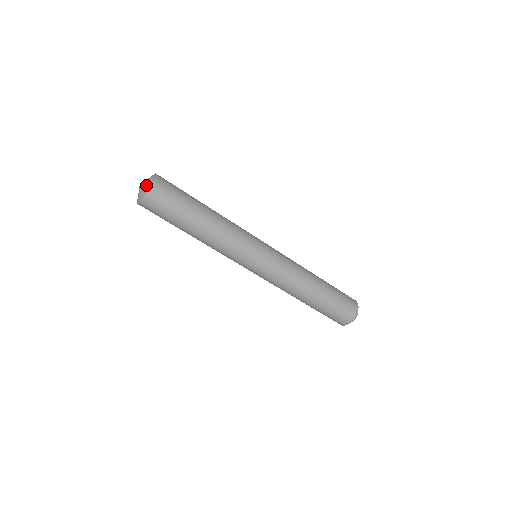
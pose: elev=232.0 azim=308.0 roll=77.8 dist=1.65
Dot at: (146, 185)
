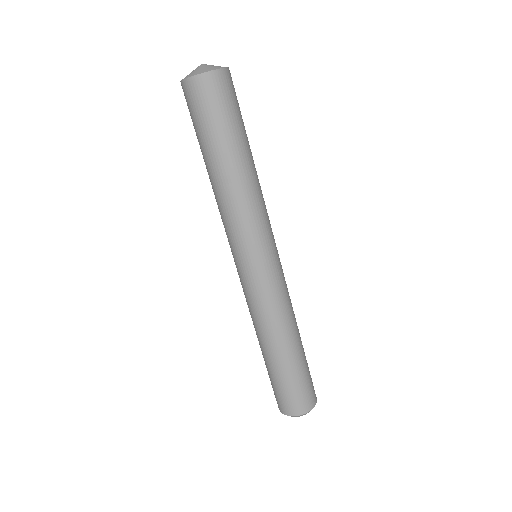
Dot at: (207, 67)
